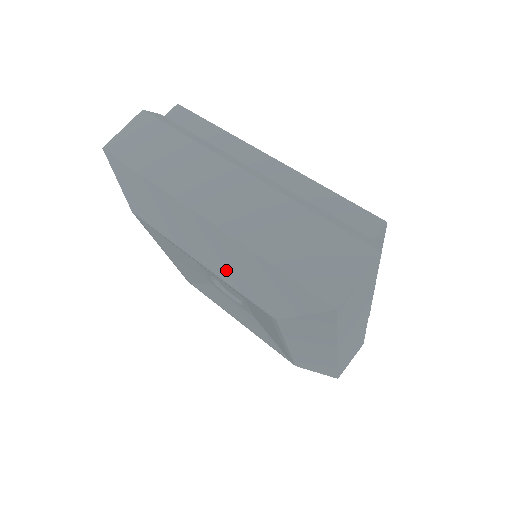
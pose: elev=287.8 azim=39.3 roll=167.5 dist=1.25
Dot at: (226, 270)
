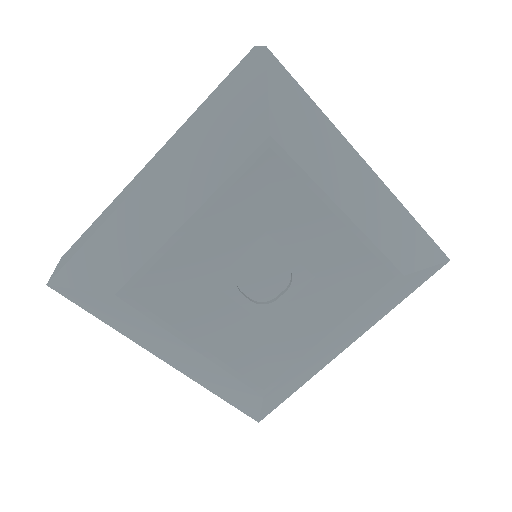
Dot at: (374, 225)
